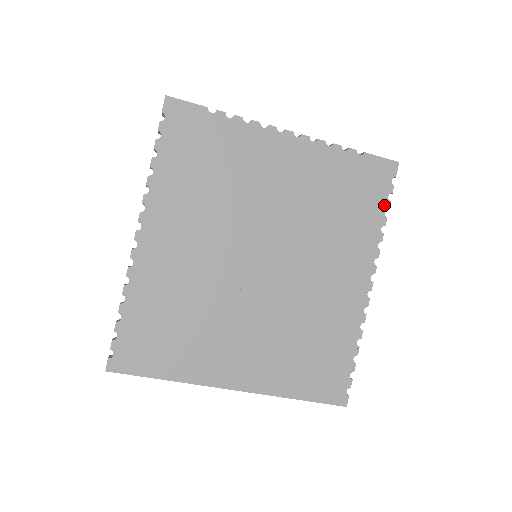
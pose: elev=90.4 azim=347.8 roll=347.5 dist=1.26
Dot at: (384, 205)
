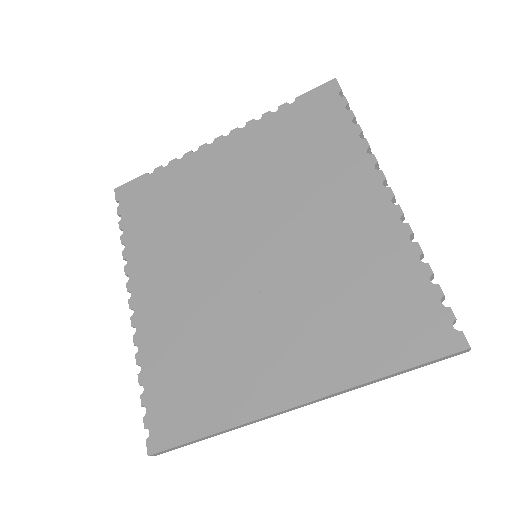
Dot at: (347, 118)
